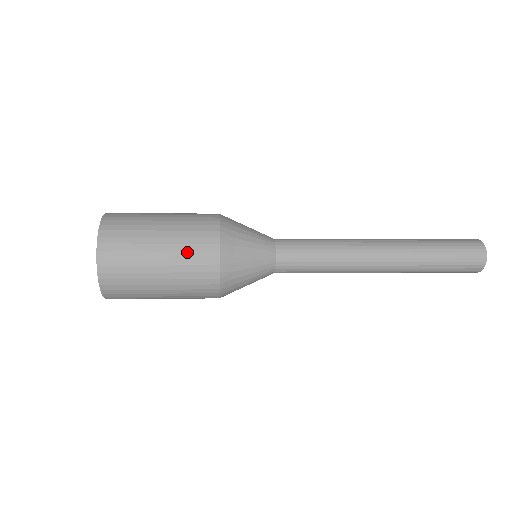
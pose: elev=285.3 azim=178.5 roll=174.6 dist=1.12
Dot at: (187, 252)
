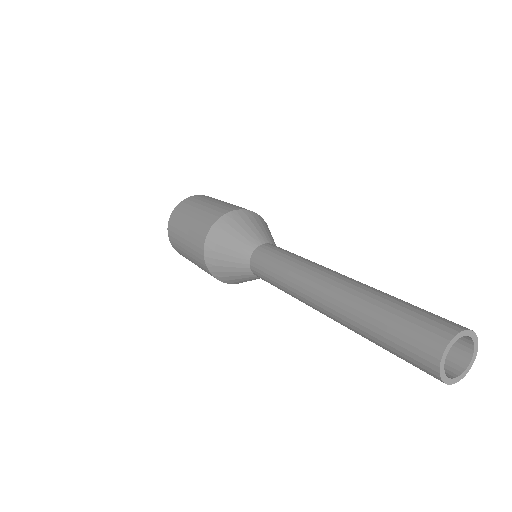
Dot at: (203, 217)
